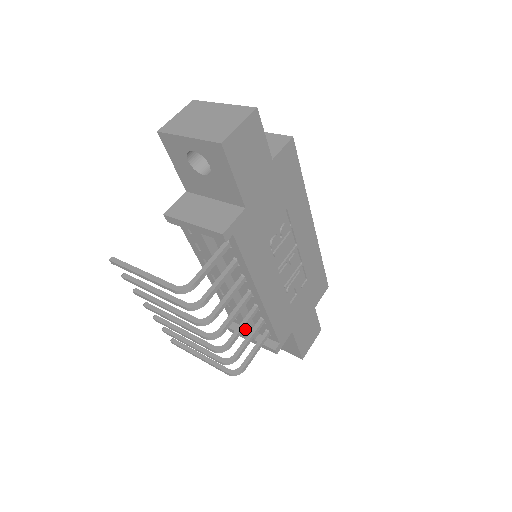
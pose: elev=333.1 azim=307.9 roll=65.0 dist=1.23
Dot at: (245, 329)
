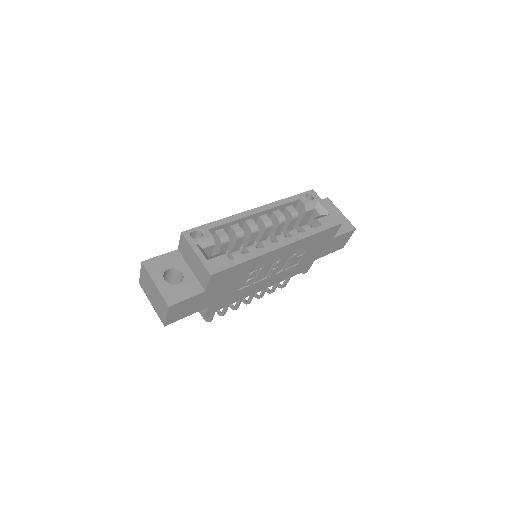
Dot at: occluded
